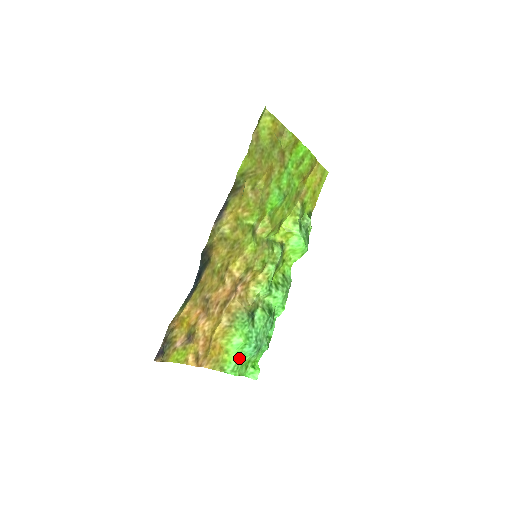
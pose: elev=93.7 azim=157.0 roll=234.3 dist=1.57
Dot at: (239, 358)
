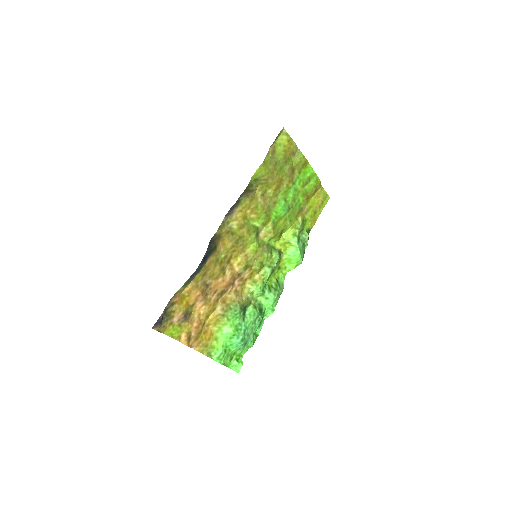
Dot at: (226, 347)
